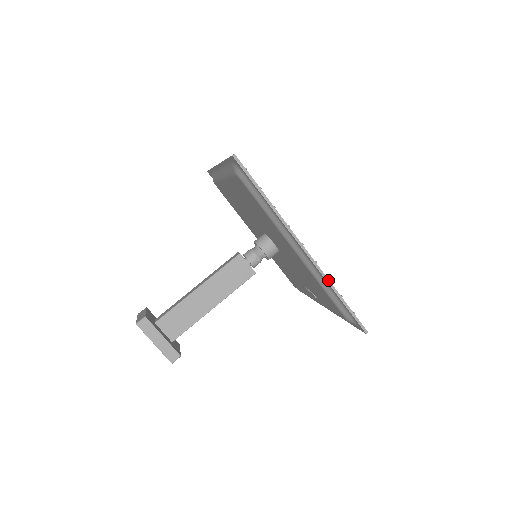
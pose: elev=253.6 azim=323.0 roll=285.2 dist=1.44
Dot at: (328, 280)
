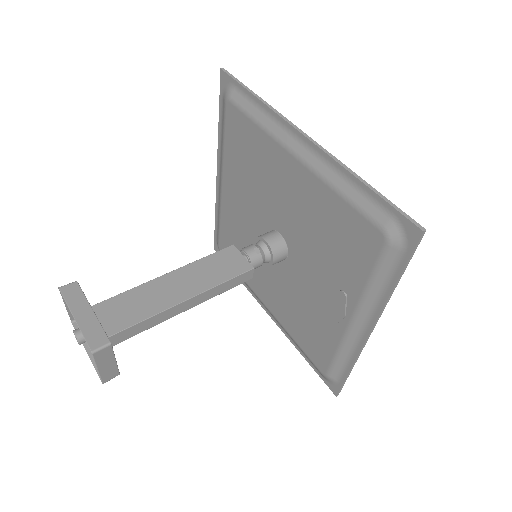
Dot at: (343, 165)
